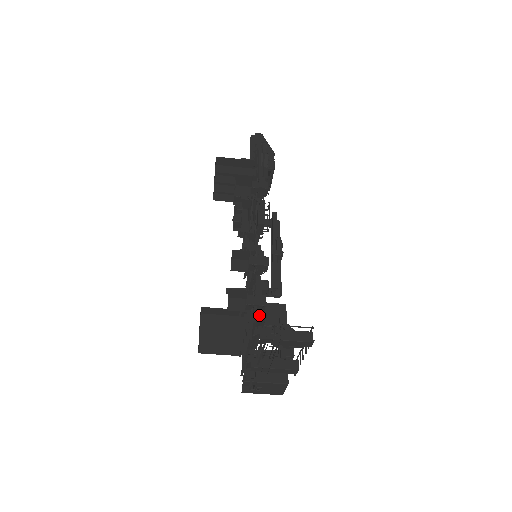
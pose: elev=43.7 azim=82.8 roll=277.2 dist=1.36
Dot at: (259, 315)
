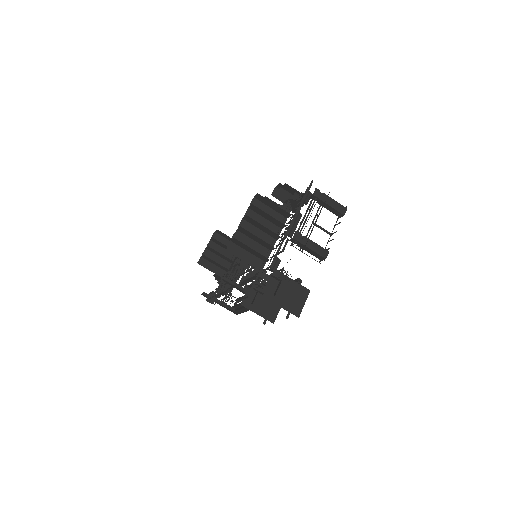
Dot at: occluded
